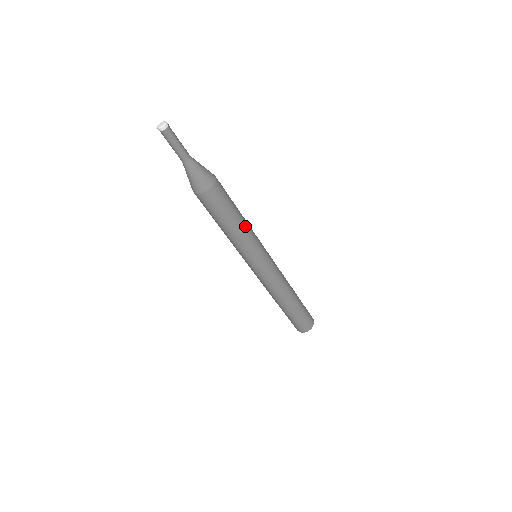
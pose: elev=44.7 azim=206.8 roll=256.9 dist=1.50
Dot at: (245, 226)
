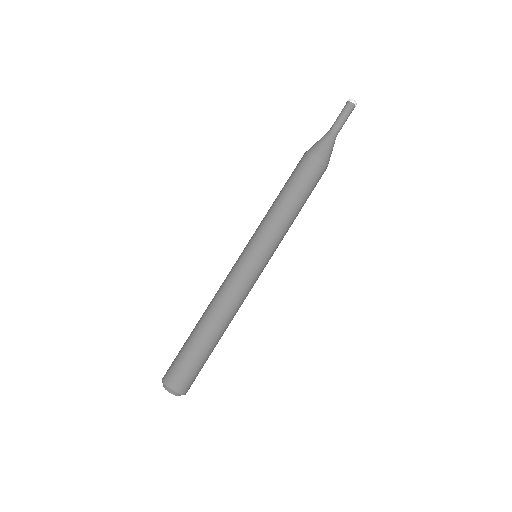
Dot at: (289, 215)
